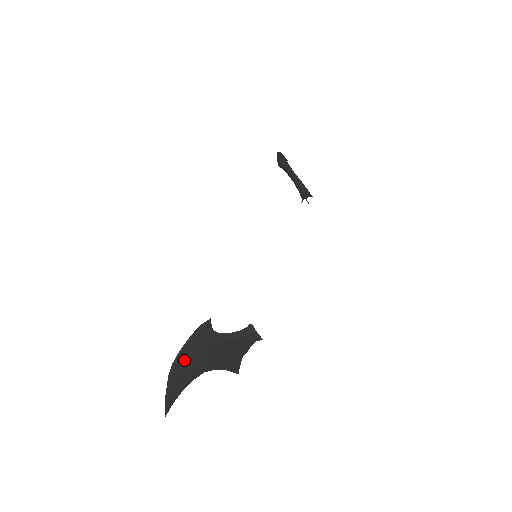
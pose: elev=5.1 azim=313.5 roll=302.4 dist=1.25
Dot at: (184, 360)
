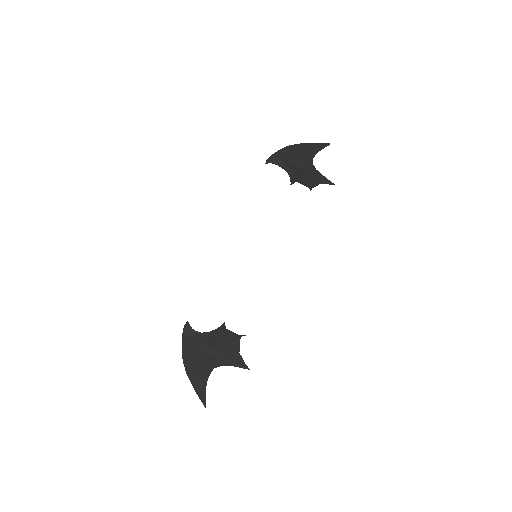
Dot at: (187, 358)
